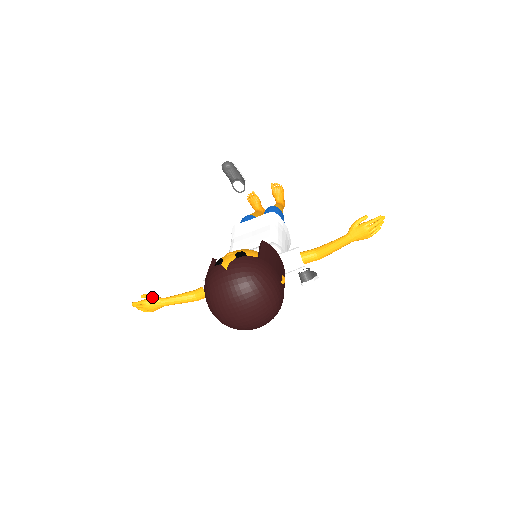
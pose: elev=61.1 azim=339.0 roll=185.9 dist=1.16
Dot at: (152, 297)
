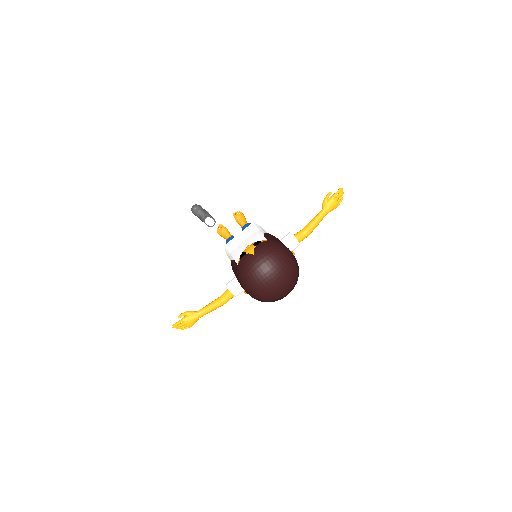
Dot at: (189, 313)
